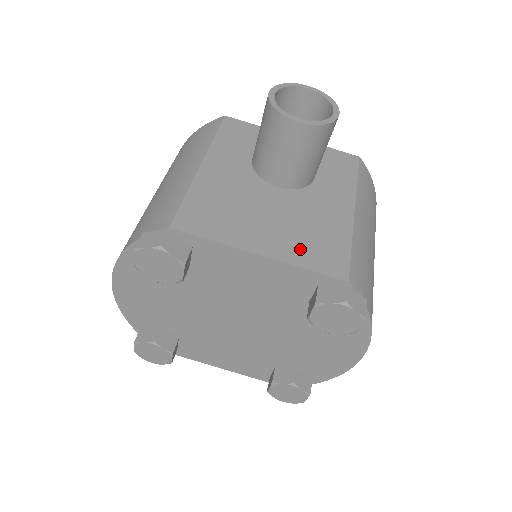
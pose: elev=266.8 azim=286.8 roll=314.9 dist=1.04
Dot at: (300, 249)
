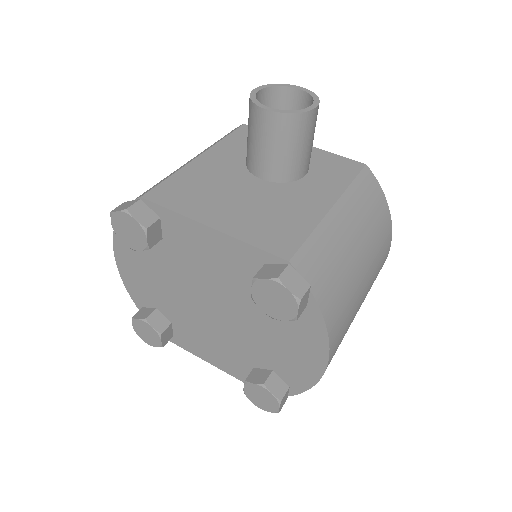
Dot at: (253, 228)
